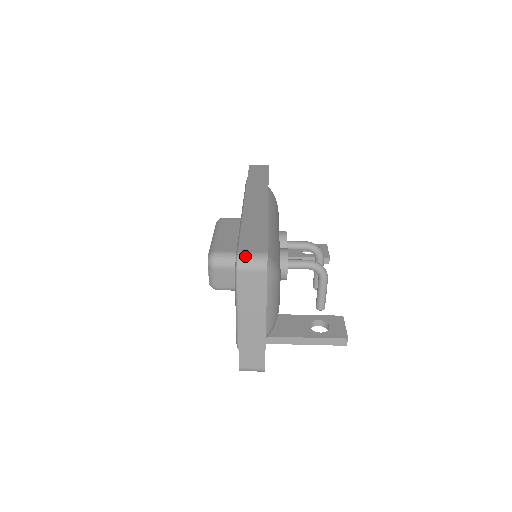
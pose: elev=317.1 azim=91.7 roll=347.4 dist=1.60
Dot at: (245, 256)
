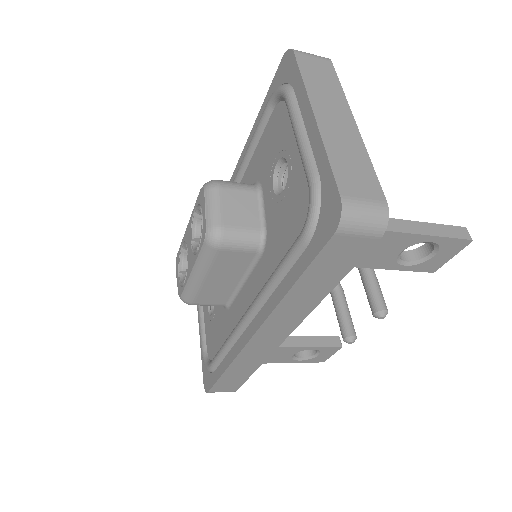
Dot at: occluded
